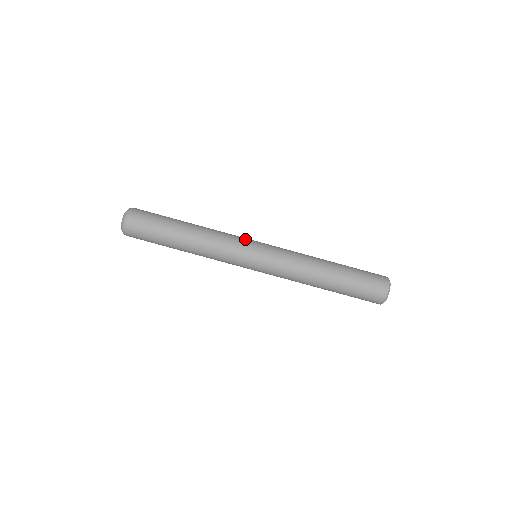
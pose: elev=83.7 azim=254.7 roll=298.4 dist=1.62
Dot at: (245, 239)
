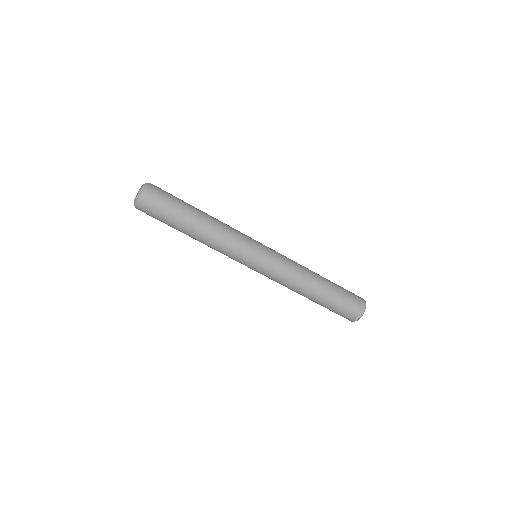
Dot at: (247, 249)
